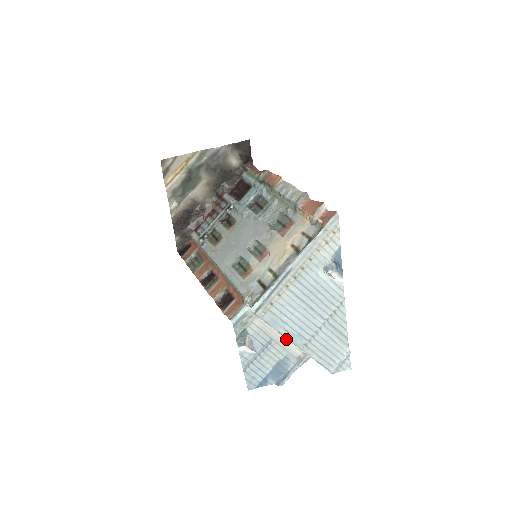
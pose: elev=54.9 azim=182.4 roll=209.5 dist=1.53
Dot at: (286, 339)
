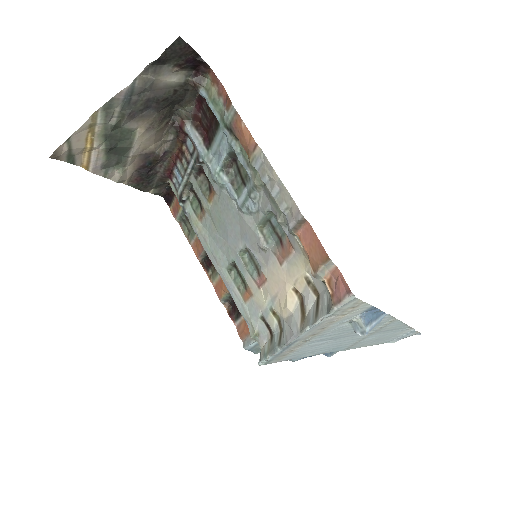
Dot at: occluded
